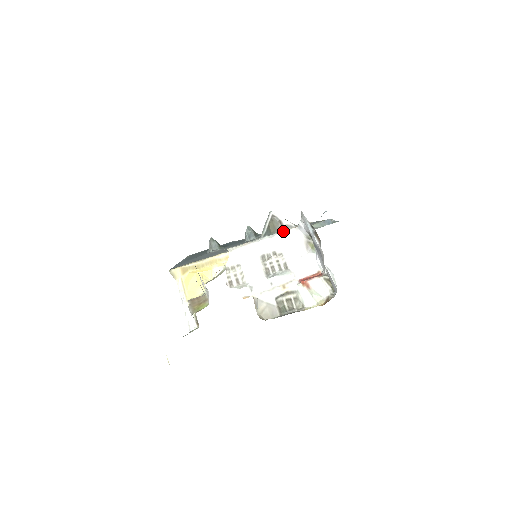
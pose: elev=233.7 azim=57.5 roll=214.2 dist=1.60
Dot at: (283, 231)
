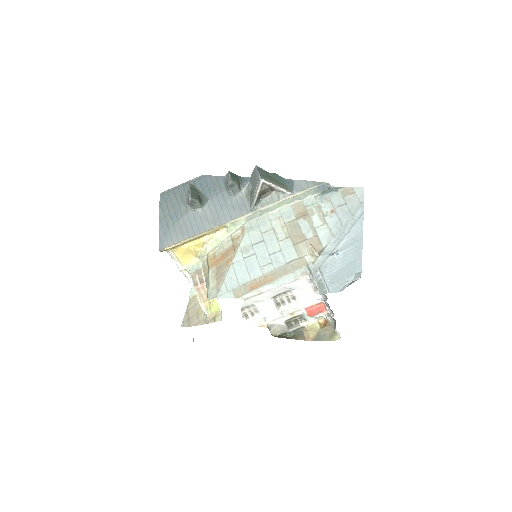
Dot at: (294, 280)
